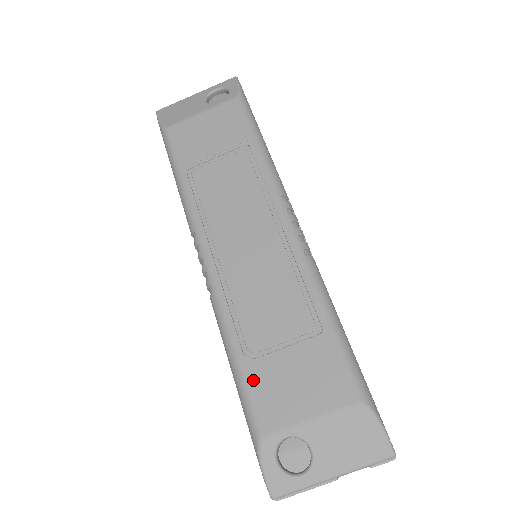
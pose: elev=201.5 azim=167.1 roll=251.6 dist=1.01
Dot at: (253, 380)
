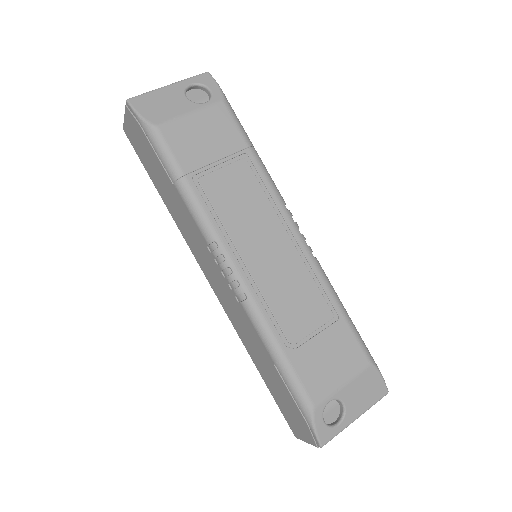
Dot at: (299, 366)
